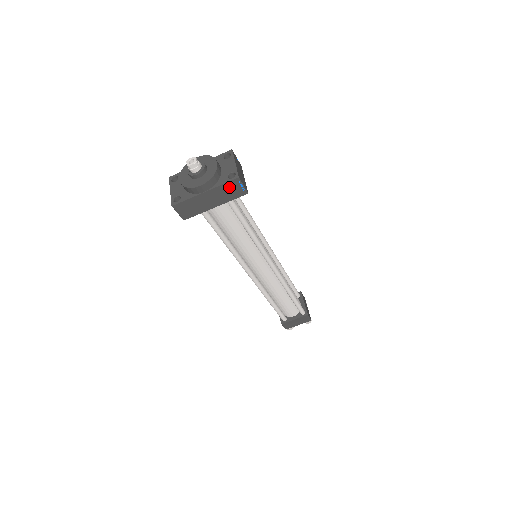
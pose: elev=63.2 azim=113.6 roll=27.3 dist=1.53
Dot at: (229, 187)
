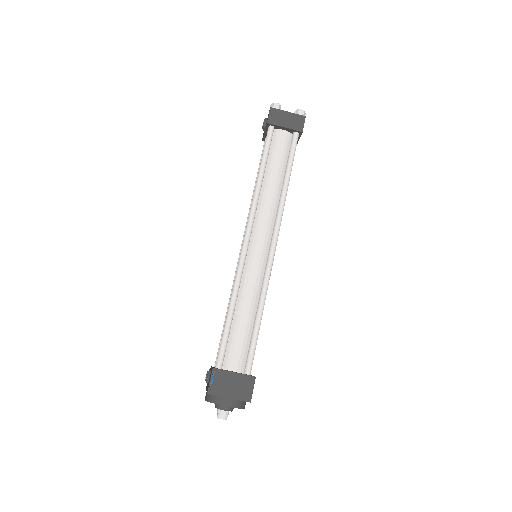
Dot at: occluded
